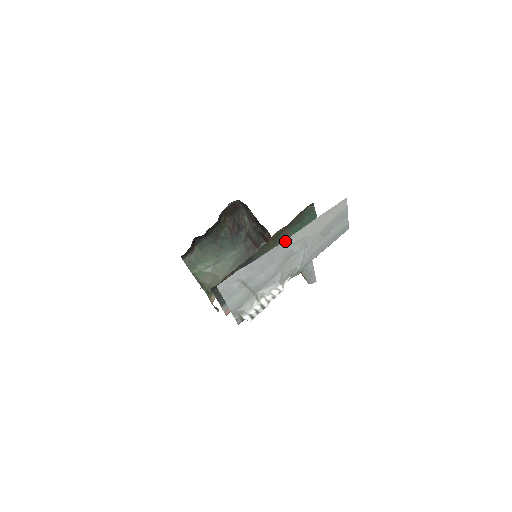
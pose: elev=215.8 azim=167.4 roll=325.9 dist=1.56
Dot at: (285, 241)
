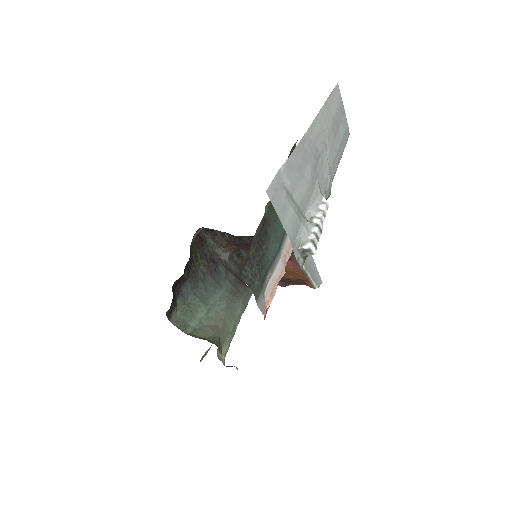
Dot at: (308, 131)
